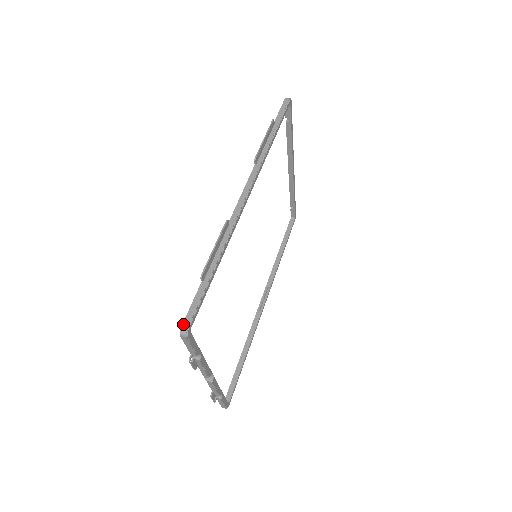
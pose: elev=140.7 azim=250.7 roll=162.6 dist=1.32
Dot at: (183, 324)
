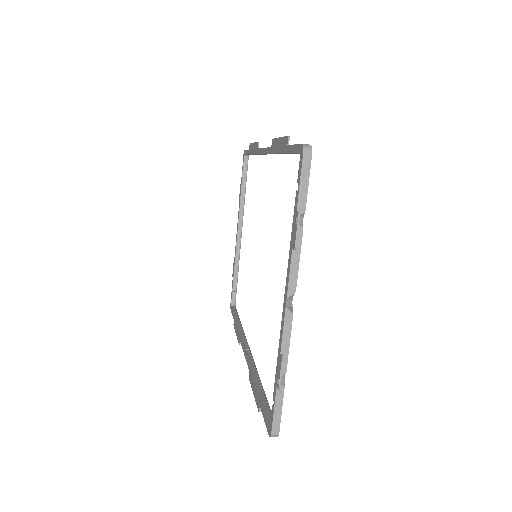
Dot at: occluded
